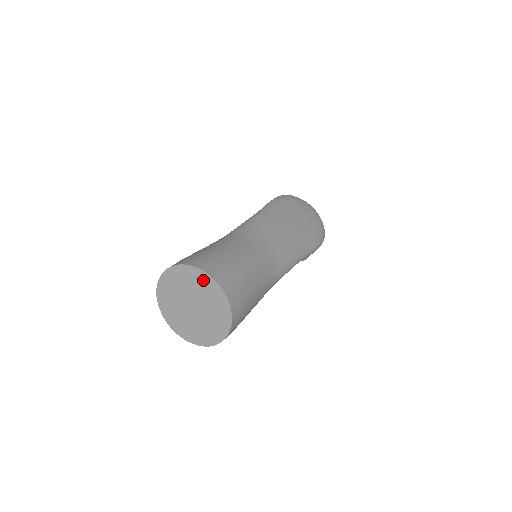
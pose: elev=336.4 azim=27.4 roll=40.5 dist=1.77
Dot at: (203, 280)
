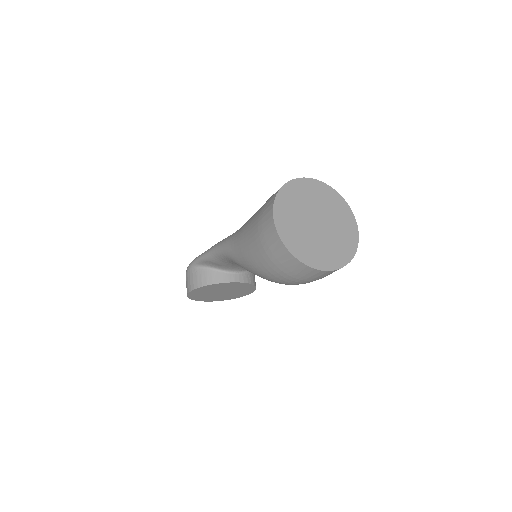
Dot at: (302, 187)
